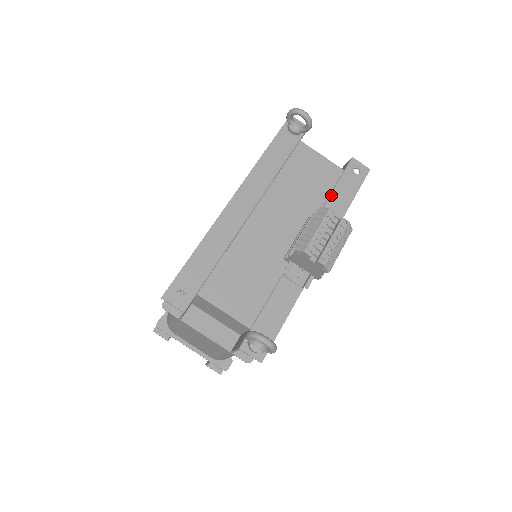
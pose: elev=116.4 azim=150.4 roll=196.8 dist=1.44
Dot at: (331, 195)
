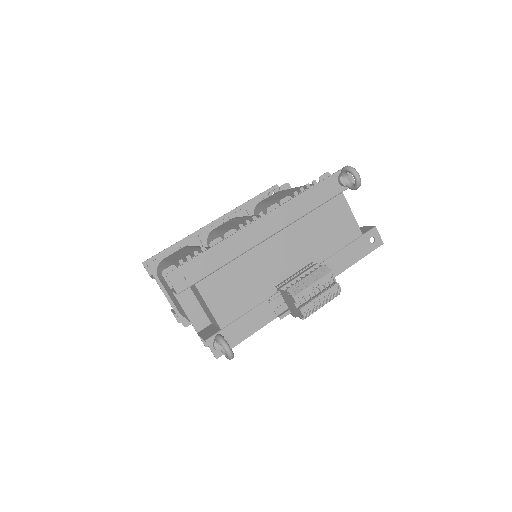
Dot at: (341, 251)
